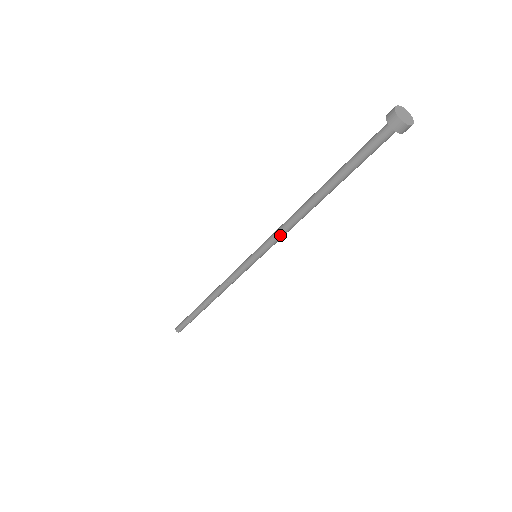
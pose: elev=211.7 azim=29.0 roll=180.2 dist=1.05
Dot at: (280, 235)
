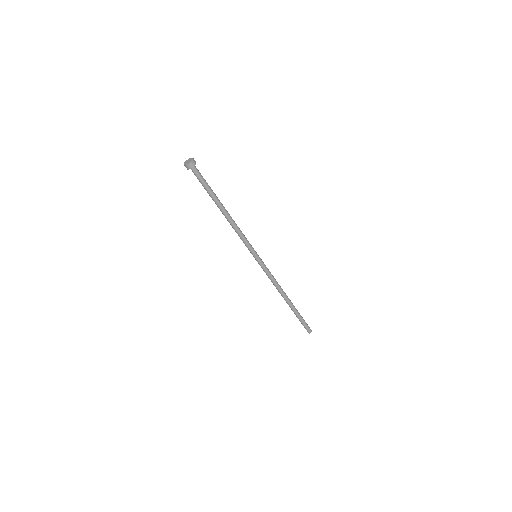
Dot at: (243, 237)
